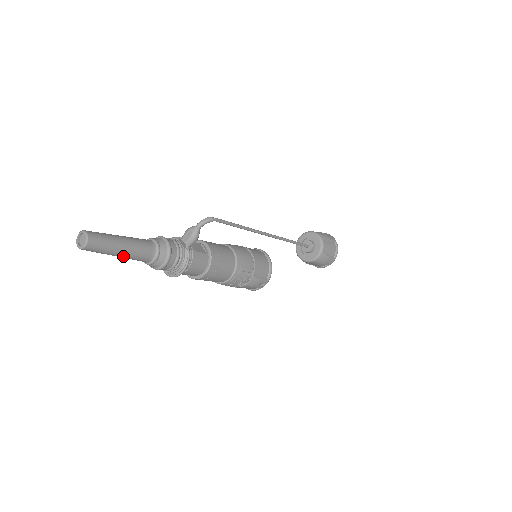
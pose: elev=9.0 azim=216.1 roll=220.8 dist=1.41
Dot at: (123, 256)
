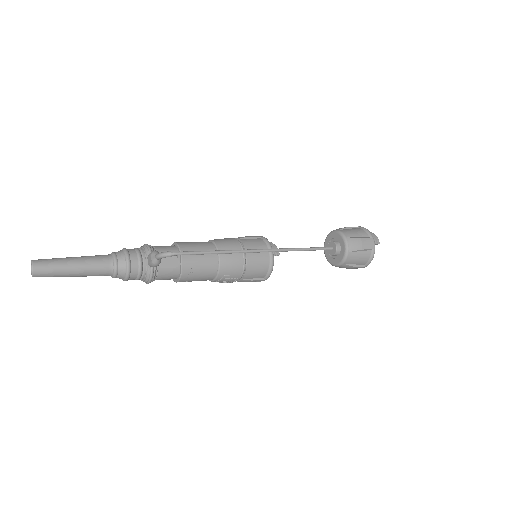
Dot at: (79, 276)
